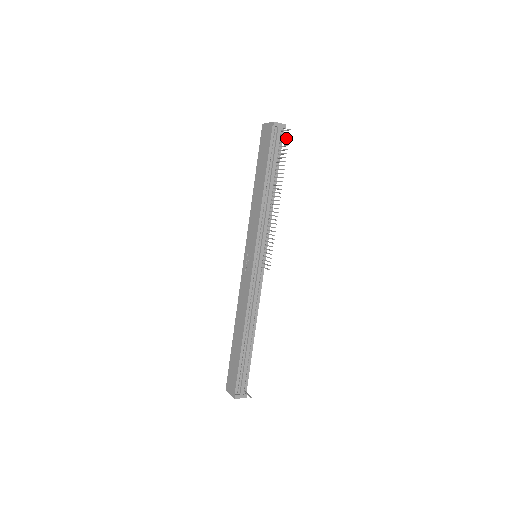
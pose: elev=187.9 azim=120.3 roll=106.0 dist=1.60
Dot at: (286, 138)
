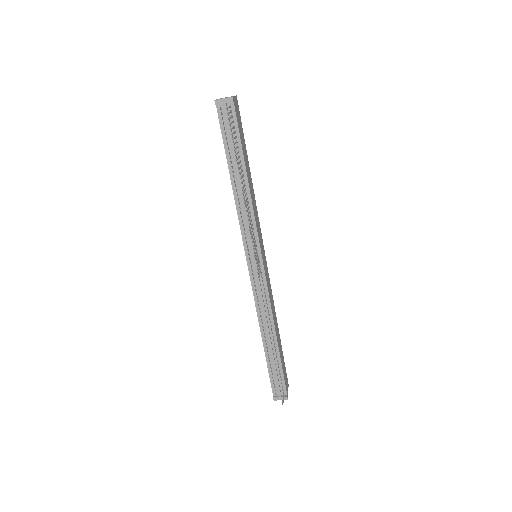
Dot at: (229, 118)
